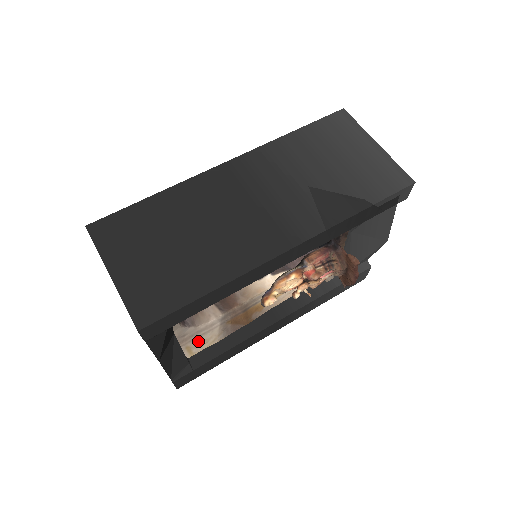
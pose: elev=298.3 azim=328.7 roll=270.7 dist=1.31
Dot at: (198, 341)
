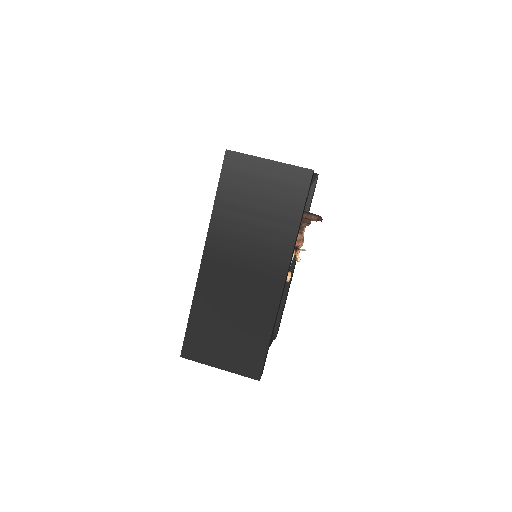
Dot at: occluded
